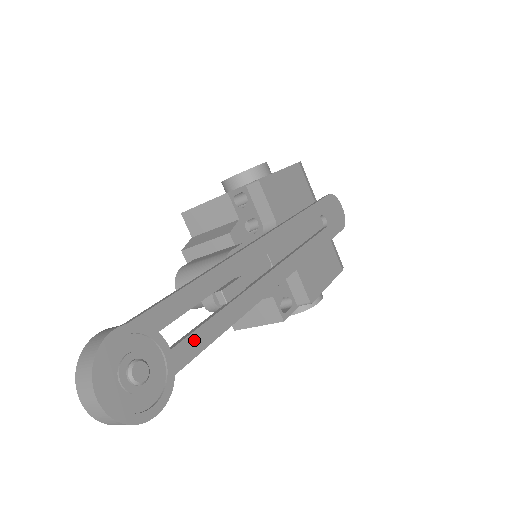
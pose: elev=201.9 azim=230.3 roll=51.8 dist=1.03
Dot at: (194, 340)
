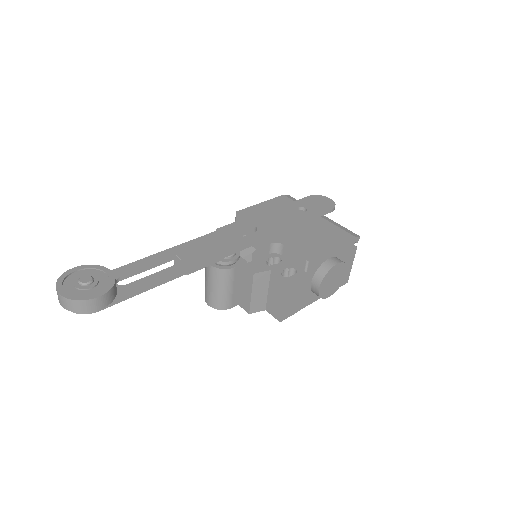
Dot at: (150, 279)
